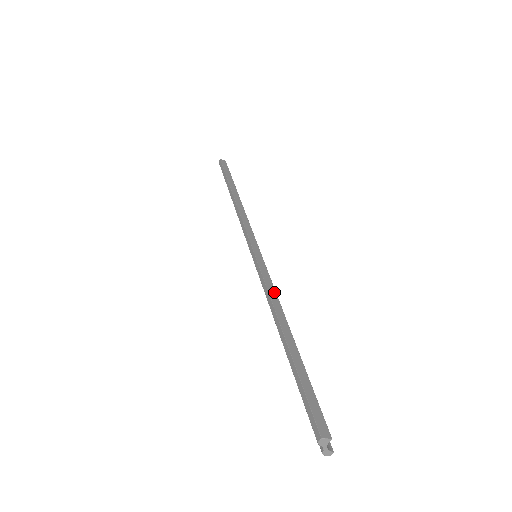
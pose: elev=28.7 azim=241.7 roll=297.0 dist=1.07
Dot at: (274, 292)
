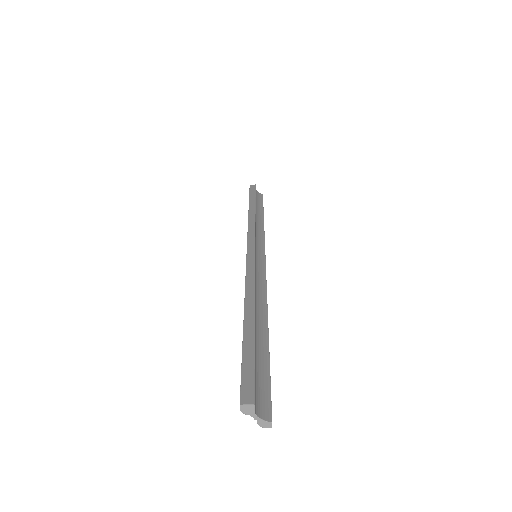
Dot at: (252, 281)
